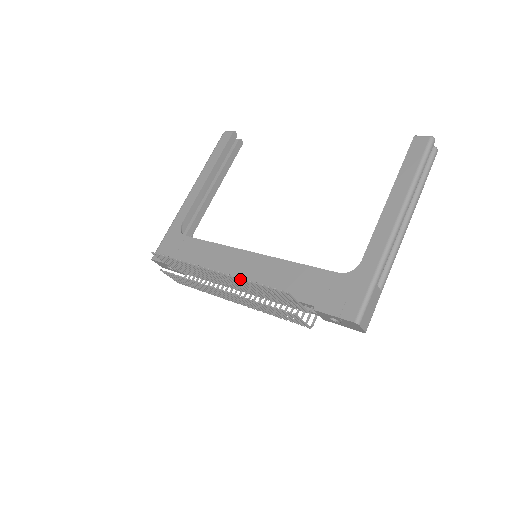
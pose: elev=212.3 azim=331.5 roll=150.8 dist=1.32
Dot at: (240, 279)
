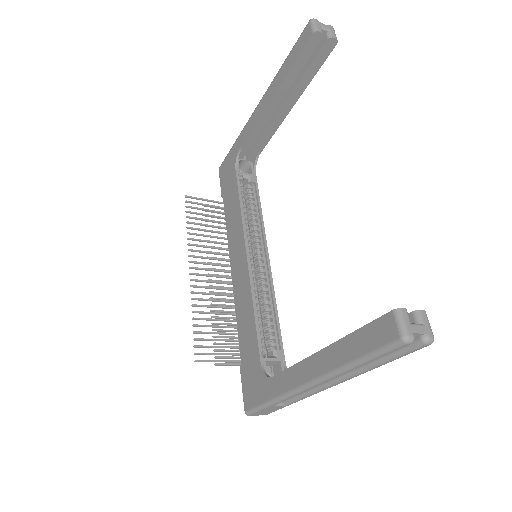
Dot at: (193, 306)
